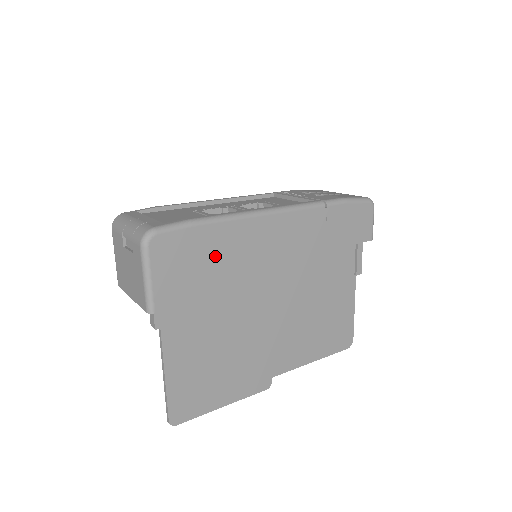
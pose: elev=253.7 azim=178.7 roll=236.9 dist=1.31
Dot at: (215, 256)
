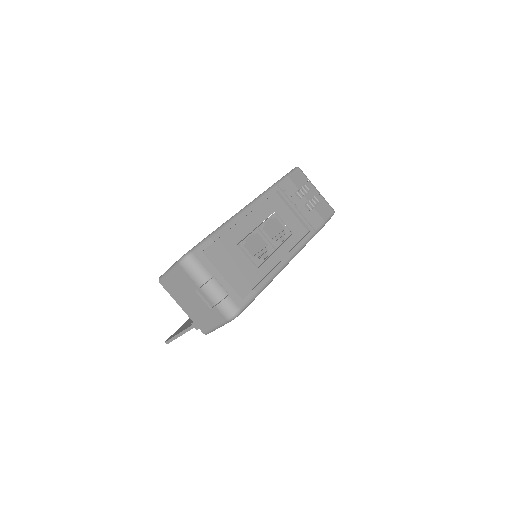
Dot at: occluded
